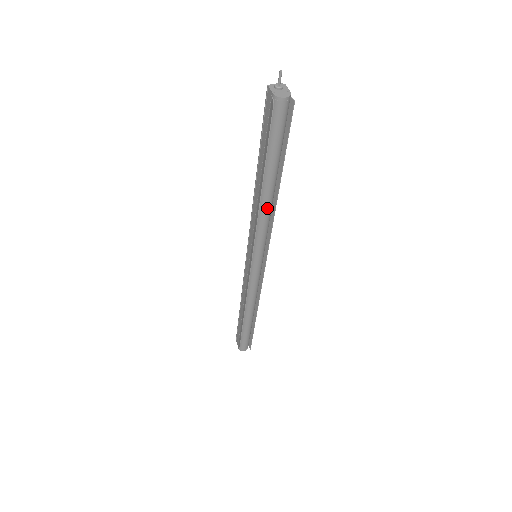
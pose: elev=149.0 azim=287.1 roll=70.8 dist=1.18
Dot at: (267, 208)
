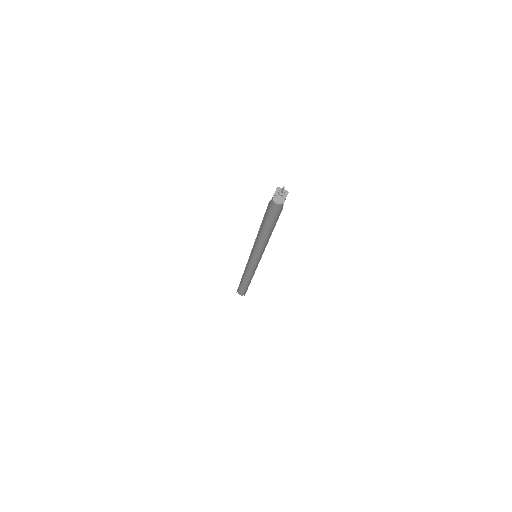
Dot at: (262, 241)
